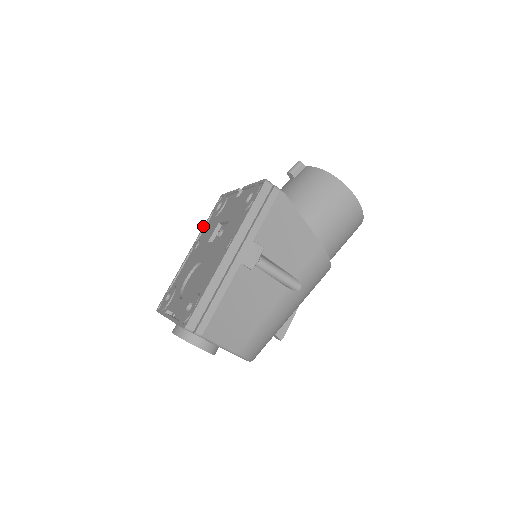
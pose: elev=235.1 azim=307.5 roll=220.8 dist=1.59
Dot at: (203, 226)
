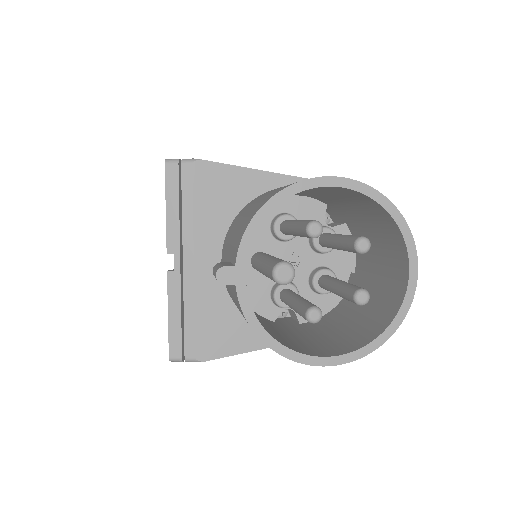
Dot at: occluded
